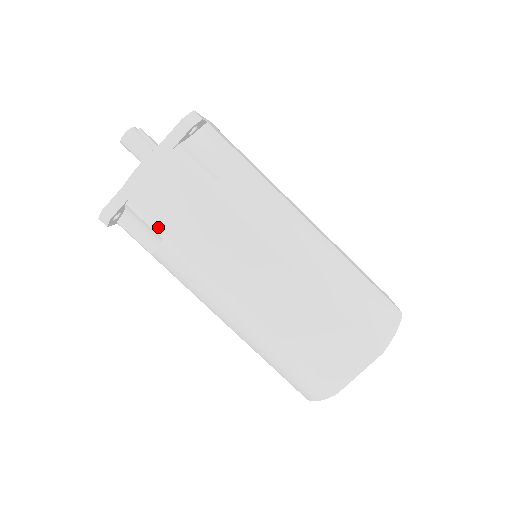
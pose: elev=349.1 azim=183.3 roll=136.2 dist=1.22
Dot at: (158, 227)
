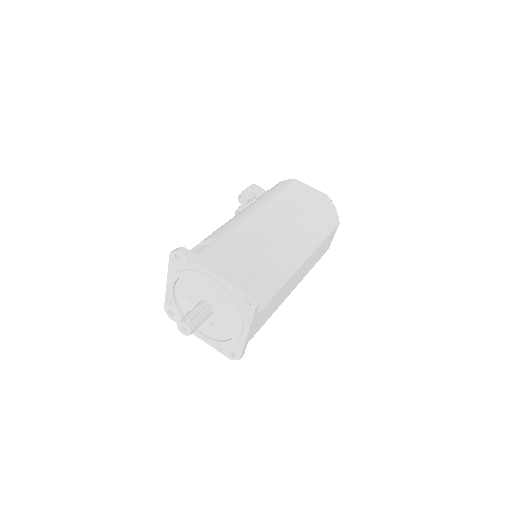
Dot at: occluded
